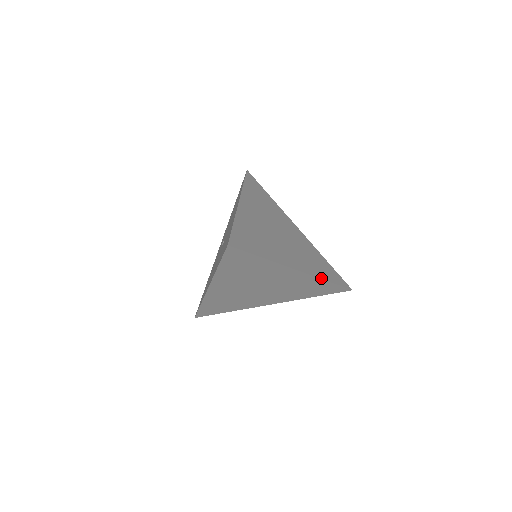
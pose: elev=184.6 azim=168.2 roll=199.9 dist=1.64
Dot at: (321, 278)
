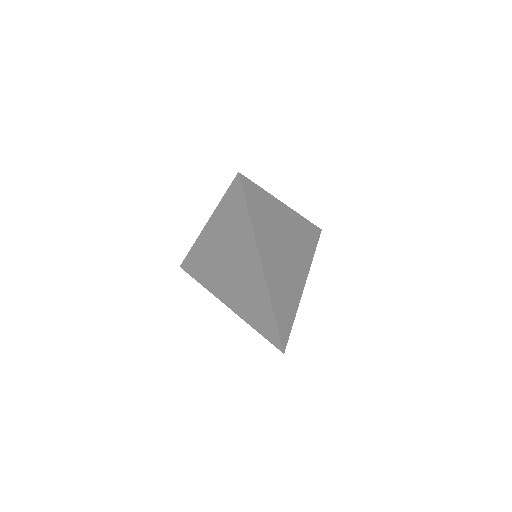
Dot at: (271, 300)
